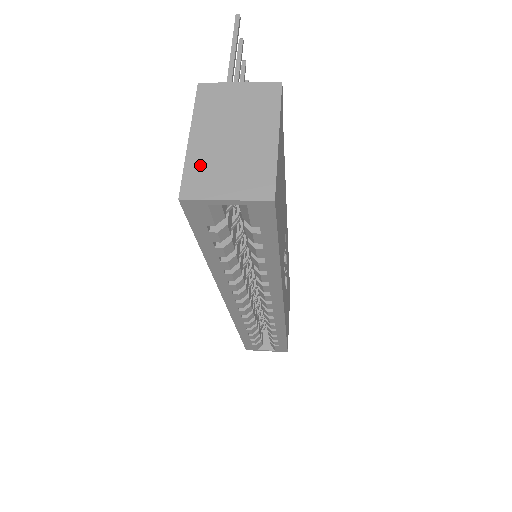
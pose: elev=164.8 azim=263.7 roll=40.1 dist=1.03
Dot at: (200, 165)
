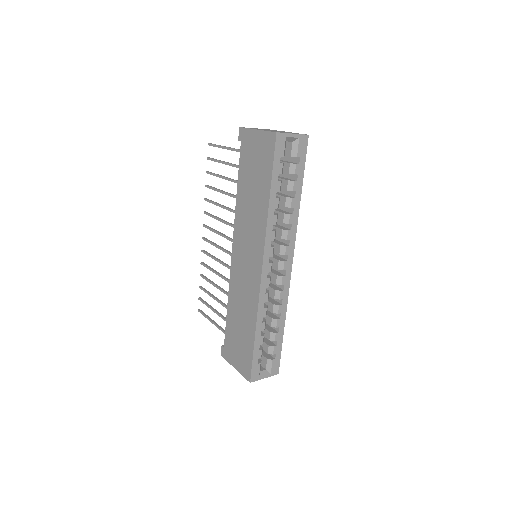
Dot at: occluded
